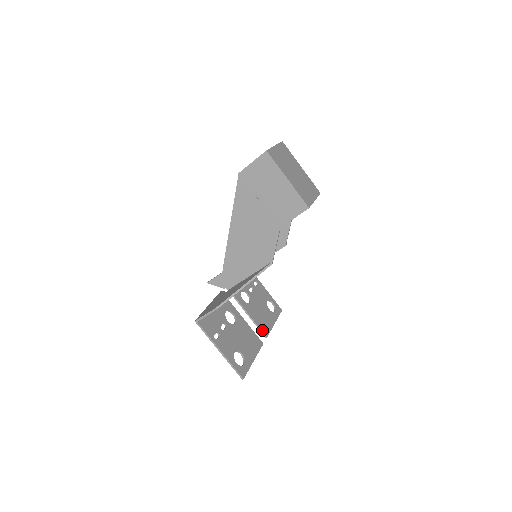
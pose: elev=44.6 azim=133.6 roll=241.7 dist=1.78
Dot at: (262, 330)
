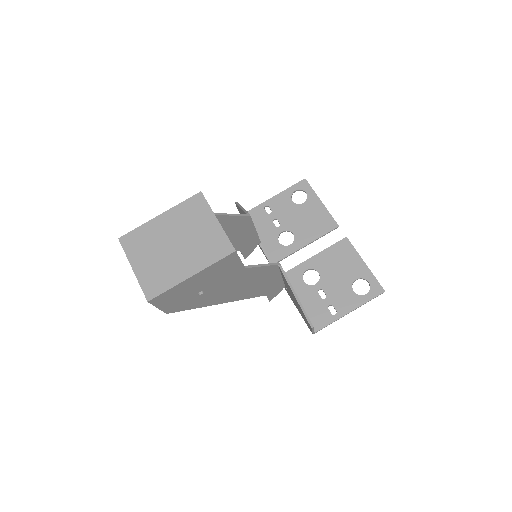
Dot at: (329, 230)
